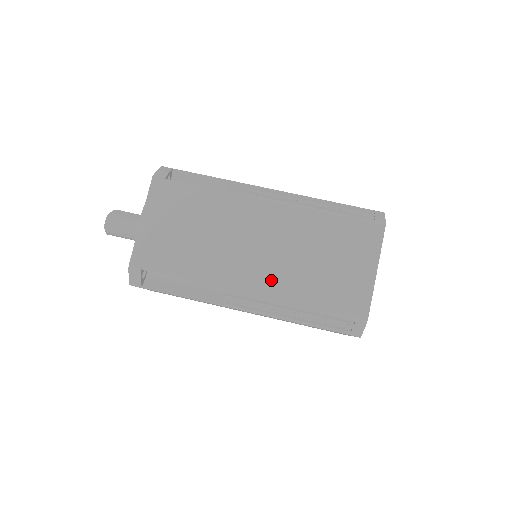
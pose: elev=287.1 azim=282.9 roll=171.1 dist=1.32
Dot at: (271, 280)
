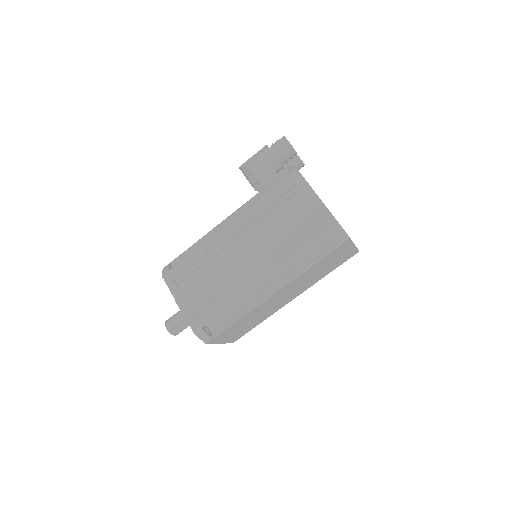
Dot at: occluded
